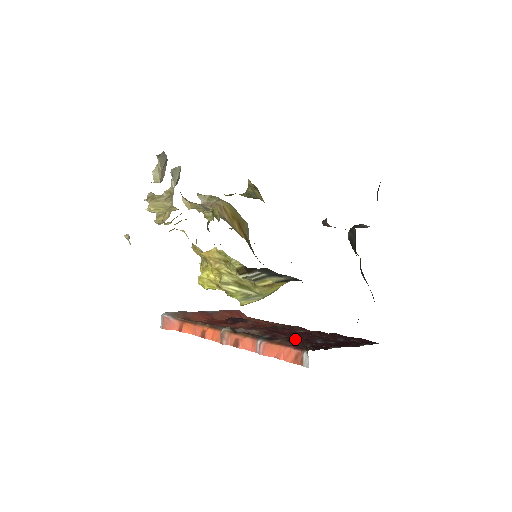
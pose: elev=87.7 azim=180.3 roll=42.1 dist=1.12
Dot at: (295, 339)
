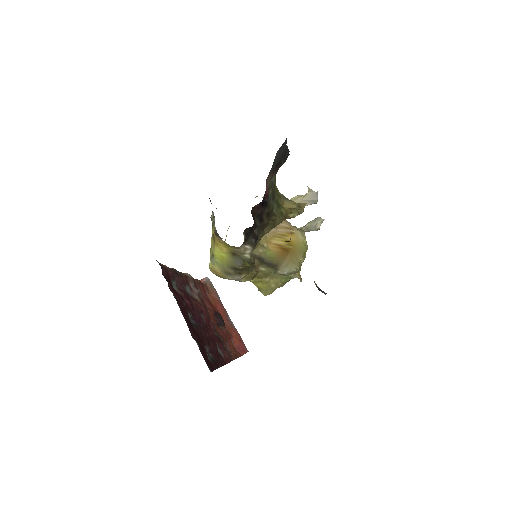
Dot at: (186, 296)
